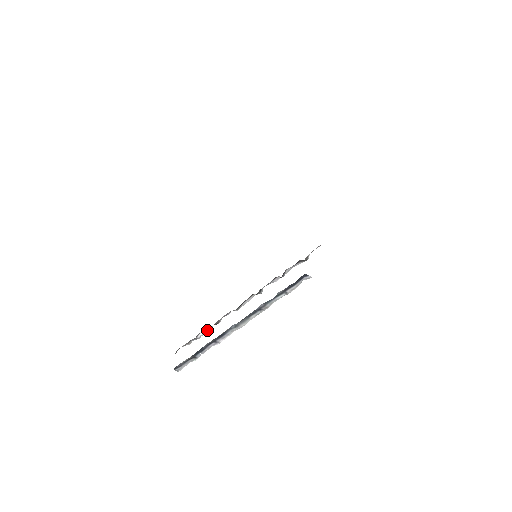
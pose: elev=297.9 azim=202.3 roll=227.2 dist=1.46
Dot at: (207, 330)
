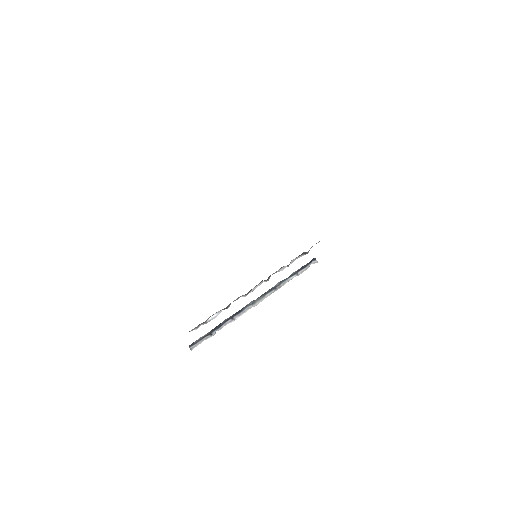
Dot at: (216, 314)
